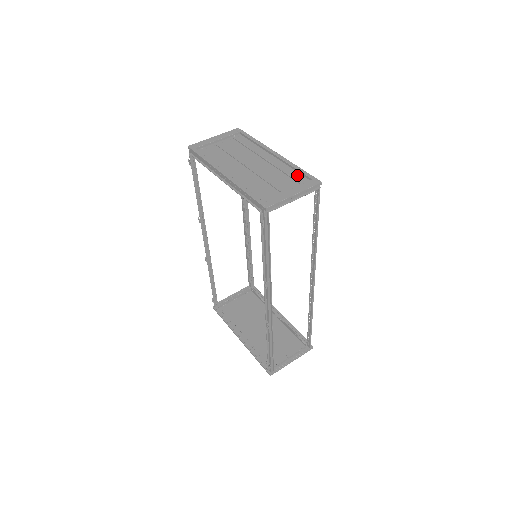
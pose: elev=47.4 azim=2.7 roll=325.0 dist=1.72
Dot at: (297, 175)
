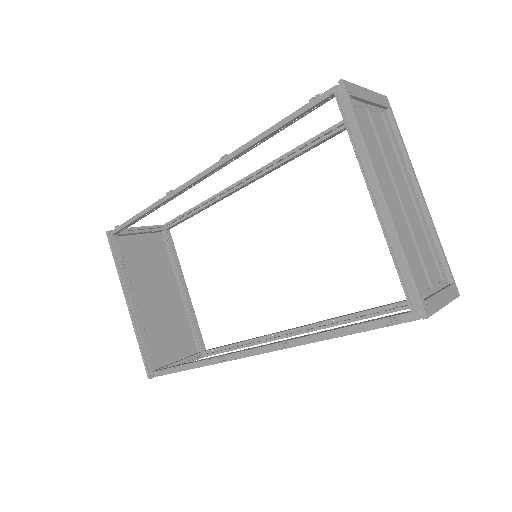
Dot at: (438, 259)
